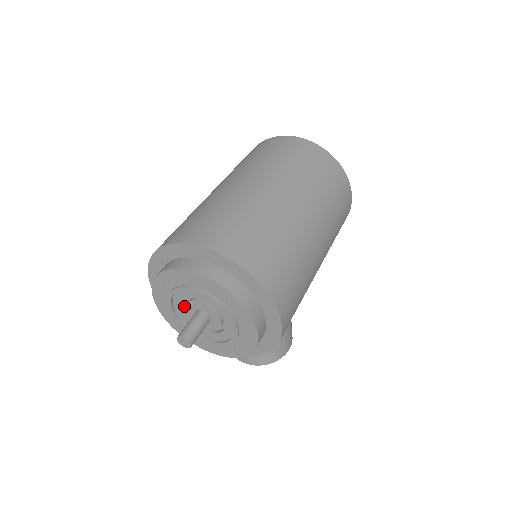
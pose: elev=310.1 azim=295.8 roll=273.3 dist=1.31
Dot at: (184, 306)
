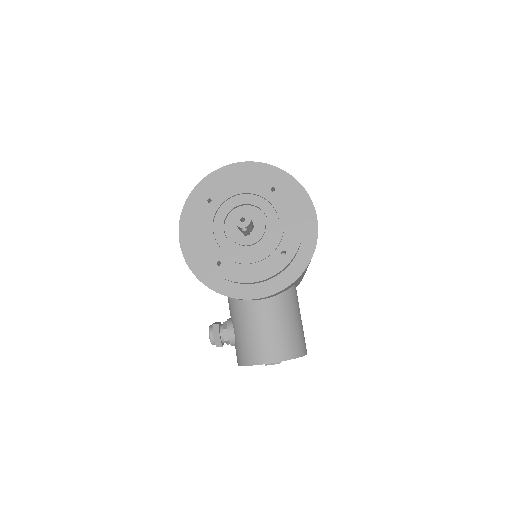
Dot at: (224, 230)
